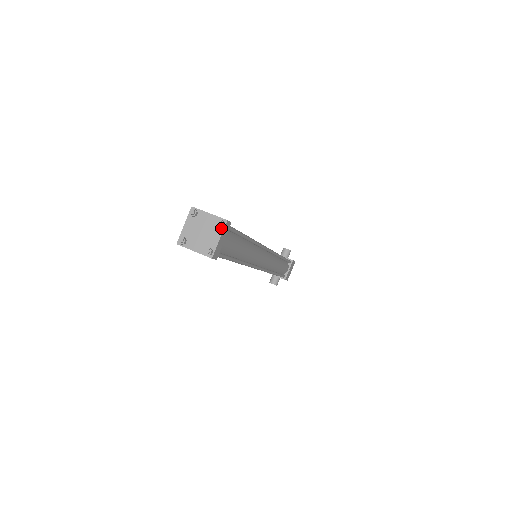
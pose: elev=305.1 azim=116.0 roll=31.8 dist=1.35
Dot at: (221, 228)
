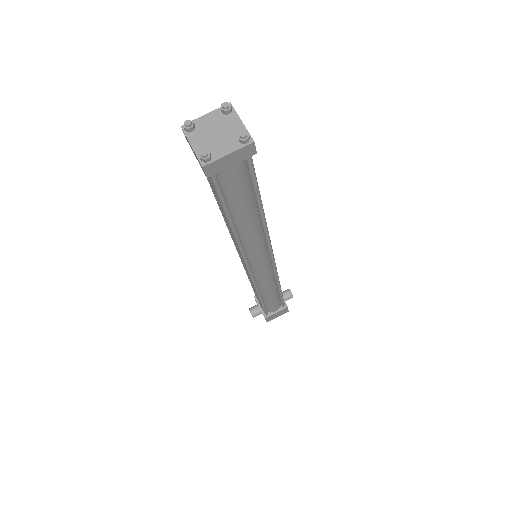
Dot at: (240, 144)
